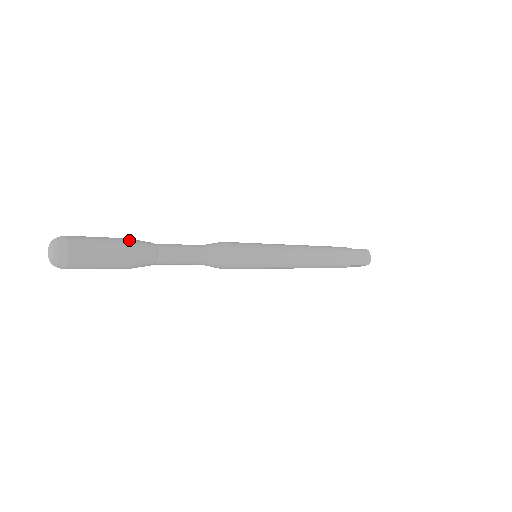
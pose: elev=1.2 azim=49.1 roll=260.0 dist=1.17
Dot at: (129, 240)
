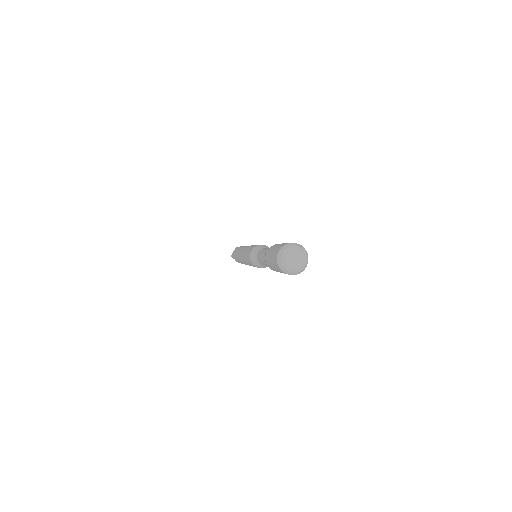
Dot at: (276, 244)
